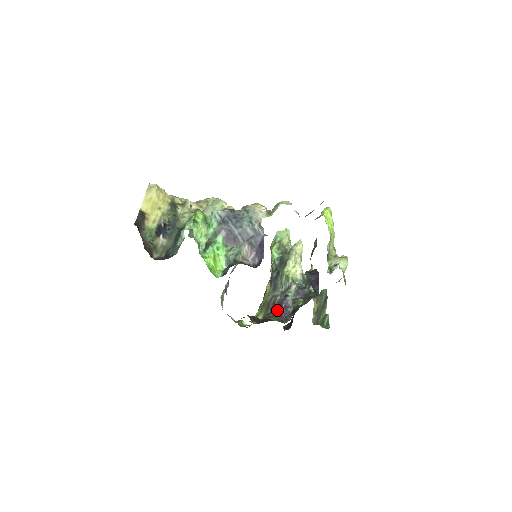
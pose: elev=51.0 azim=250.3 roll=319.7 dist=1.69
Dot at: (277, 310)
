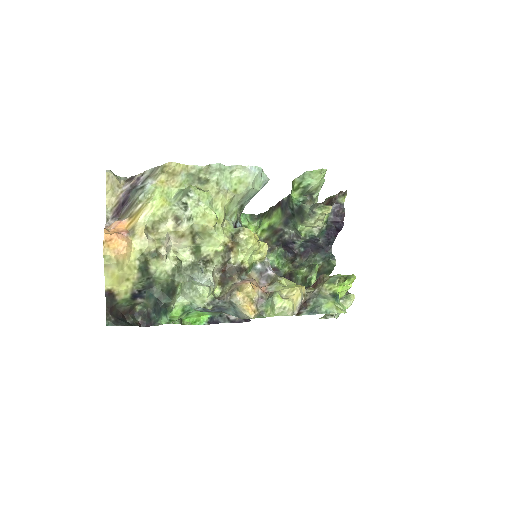
Dot at: (282, 245)
